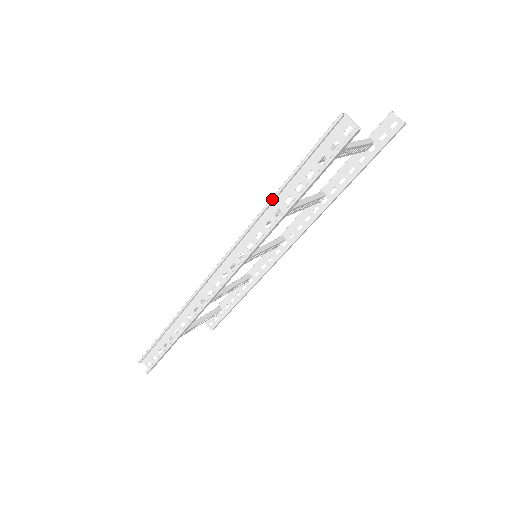
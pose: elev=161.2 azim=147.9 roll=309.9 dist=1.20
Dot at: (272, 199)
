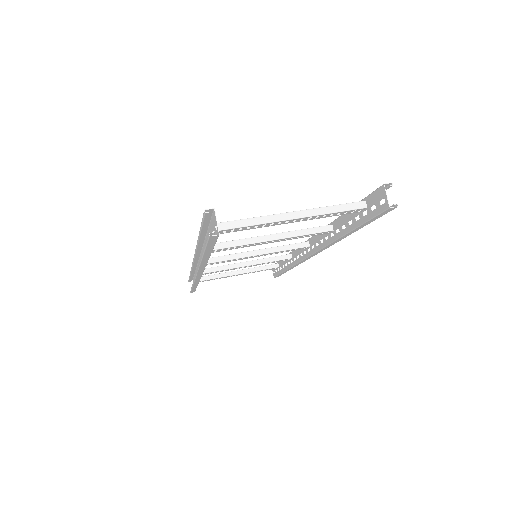
Dot at: (198, 240)
